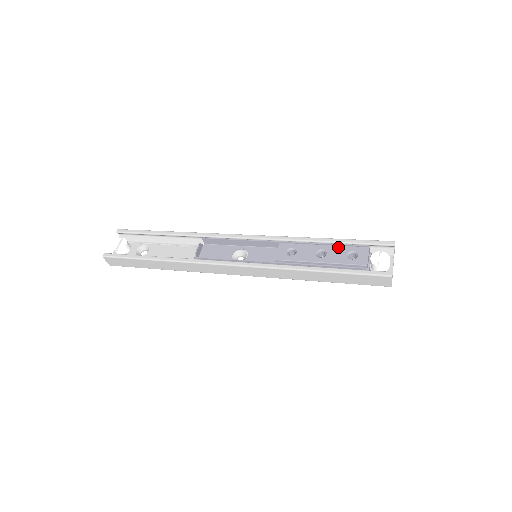
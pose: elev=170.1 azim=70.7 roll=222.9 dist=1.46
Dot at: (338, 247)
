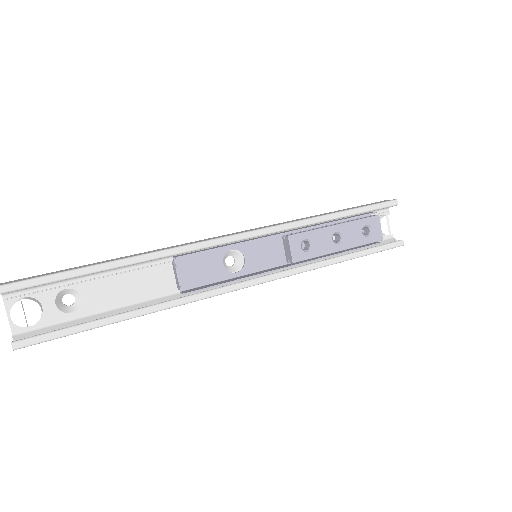
Dot at: (351, 224)
